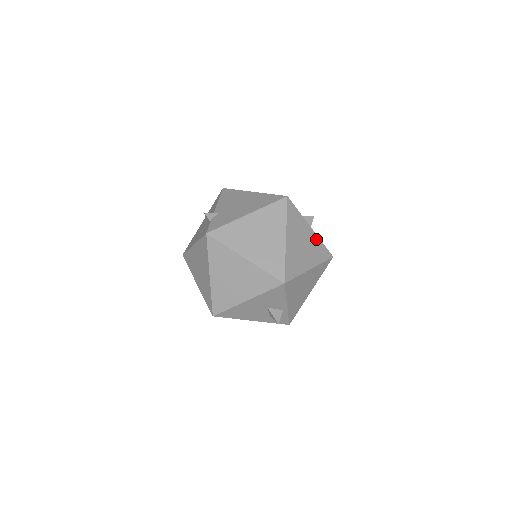
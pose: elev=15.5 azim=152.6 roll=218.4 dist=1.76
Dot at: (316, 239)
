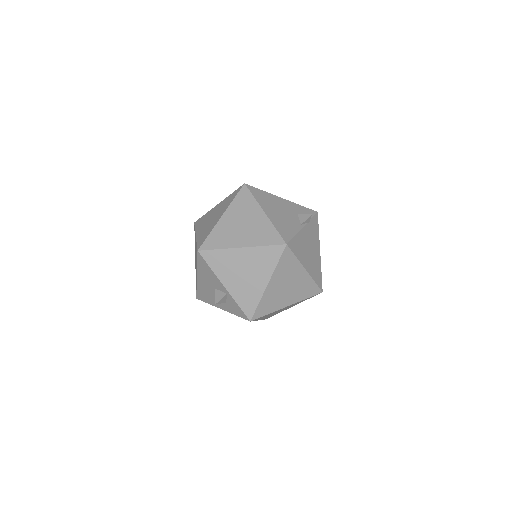
Dot at: (266, 223)
